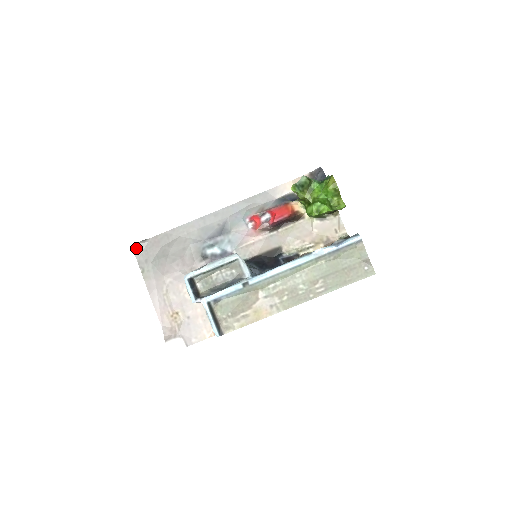
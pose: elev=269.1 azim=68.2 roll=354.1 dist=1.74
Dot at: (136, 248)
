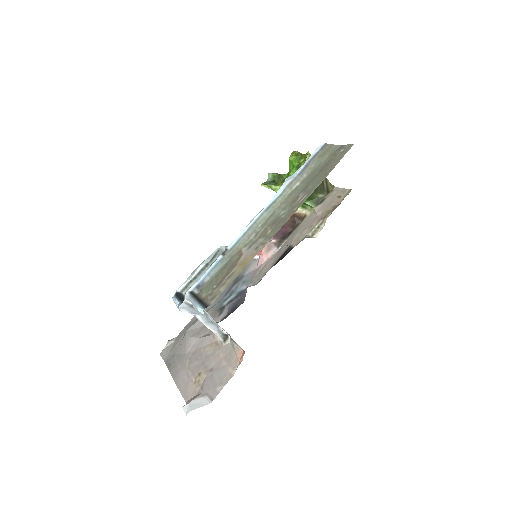
Dot at: (164, 353)
